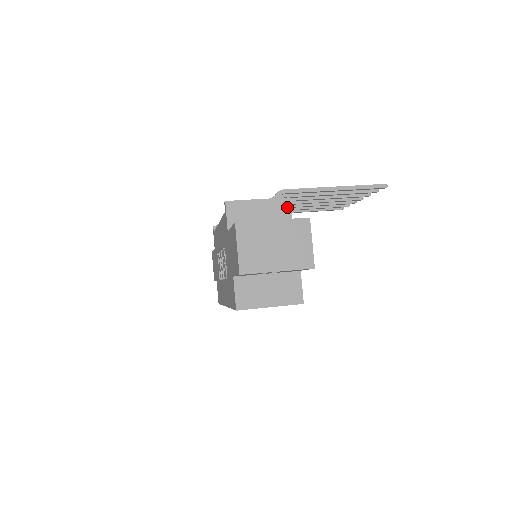
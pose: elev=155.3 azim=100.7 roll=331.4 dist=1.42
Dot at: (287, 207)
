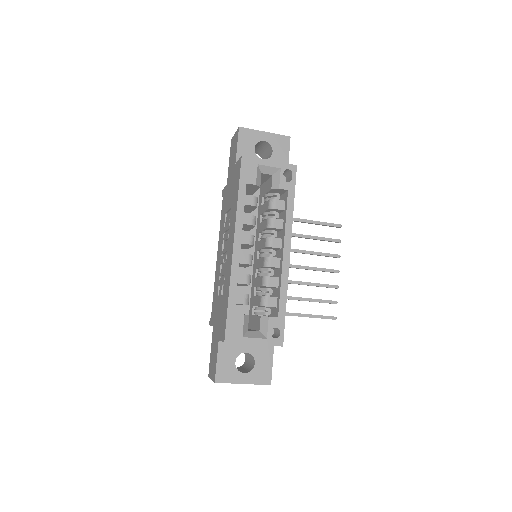
Dot at: occluded
